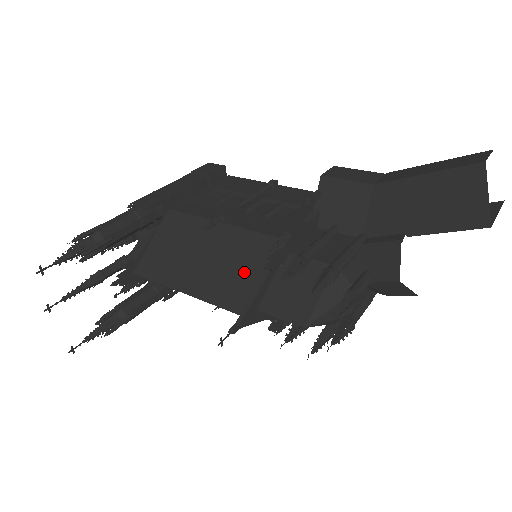
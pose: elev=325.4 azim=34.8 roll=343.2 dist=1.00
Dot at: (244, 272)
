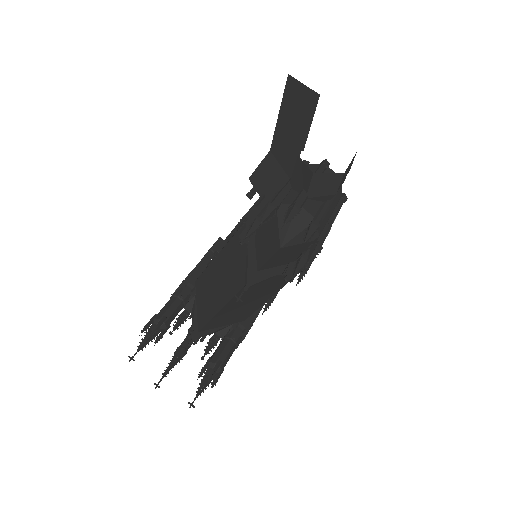
Dot at: (238, 261)
